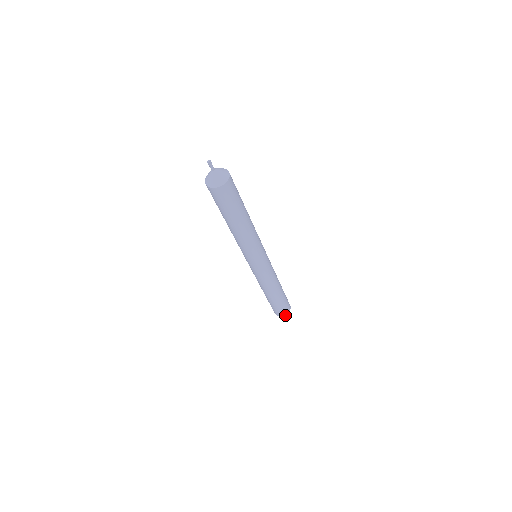
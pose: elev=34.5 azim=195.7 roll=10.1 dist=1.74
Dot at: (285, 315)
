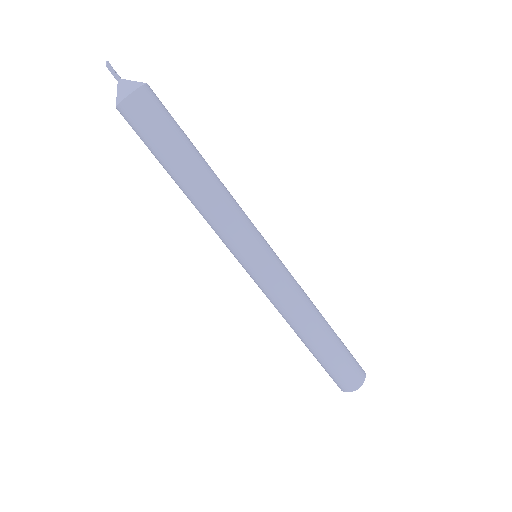
Dot at: (365, 375)
